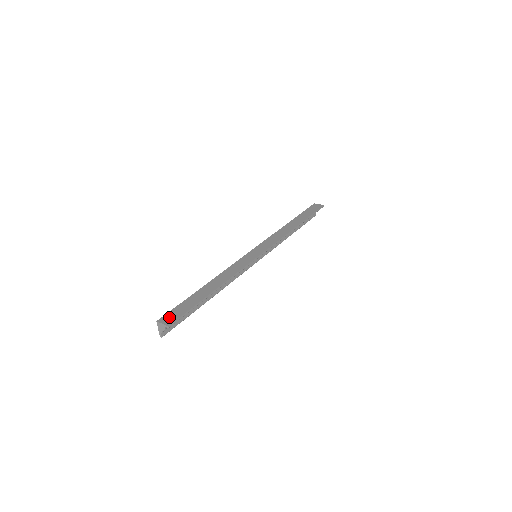
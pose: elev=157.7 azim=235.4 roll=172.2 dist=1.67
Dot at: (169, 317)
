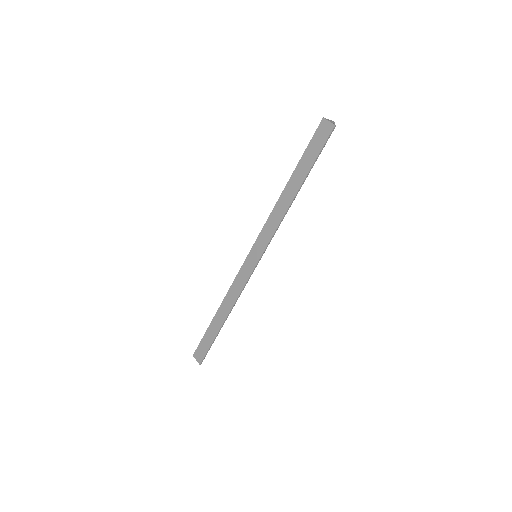
Dot at: (199, 354)
